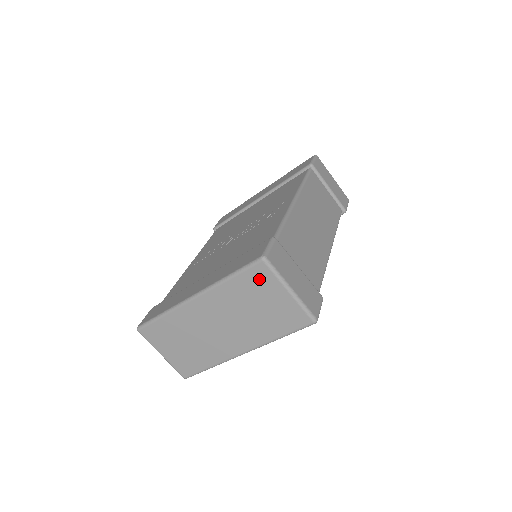
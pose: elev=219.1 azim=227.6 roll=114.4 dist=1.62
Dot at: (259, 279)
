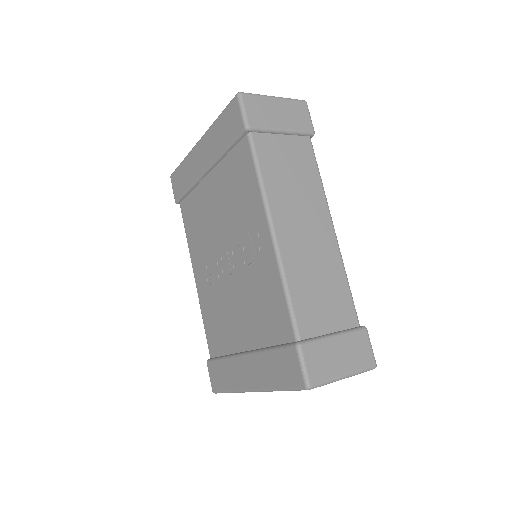
Dot at: occluded
